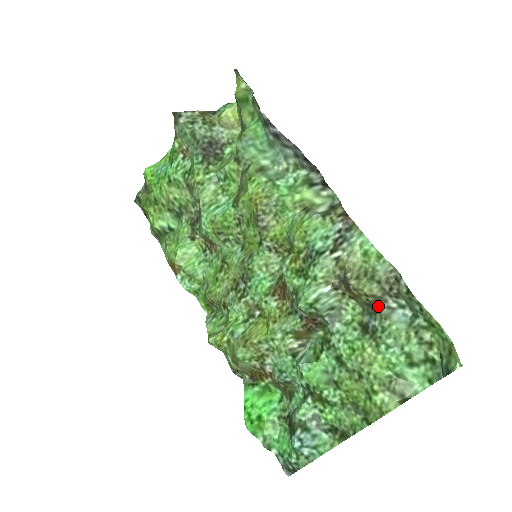
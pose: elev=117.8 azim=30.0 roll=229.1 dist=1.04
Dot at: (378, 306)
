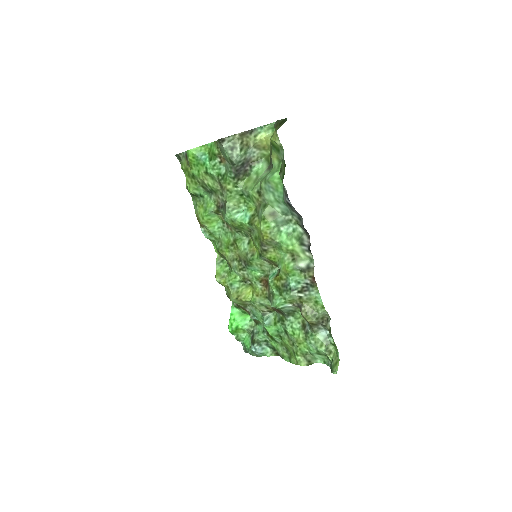
Dot at: (313, 327)
